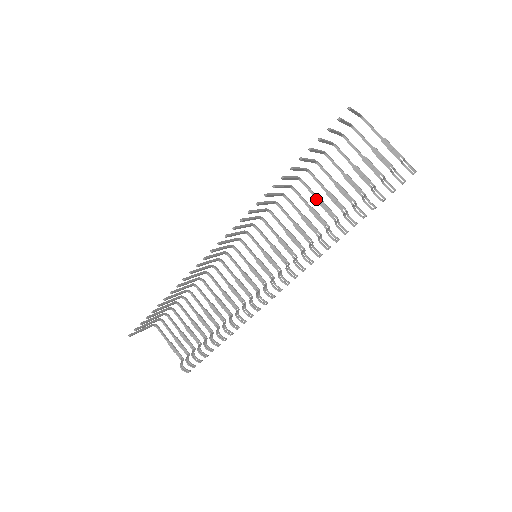
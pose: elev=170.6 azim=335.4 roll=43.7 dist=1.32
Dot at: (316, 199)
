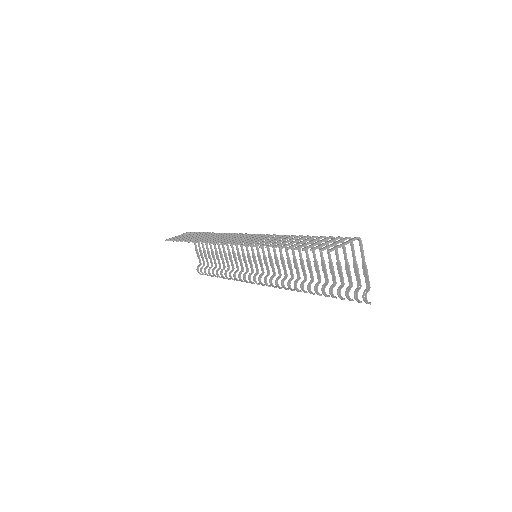
Dot at: (306, 257)
